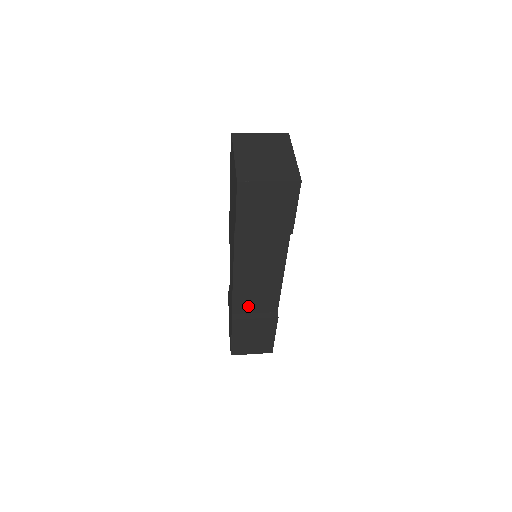
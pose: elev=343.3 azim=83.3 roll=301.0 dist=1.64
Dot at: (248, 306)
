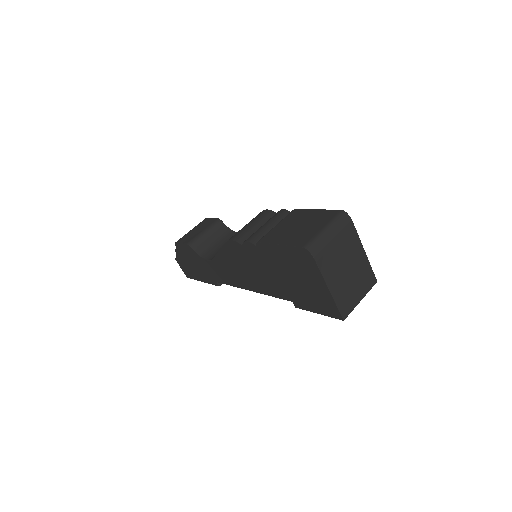
Dot at: occluded
